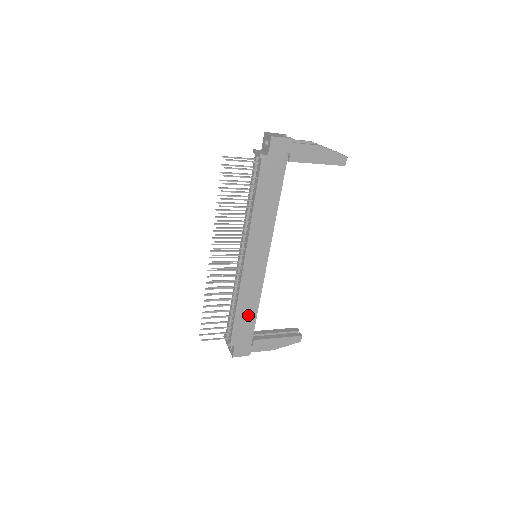
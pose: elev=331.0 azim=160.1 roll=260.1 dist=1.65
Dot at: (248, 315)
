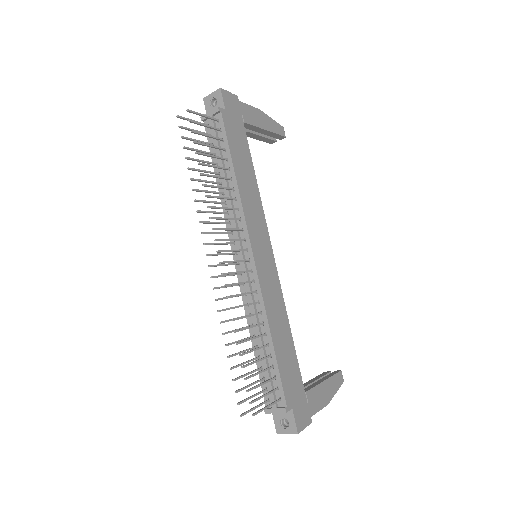
Dot at: (286, 347)
